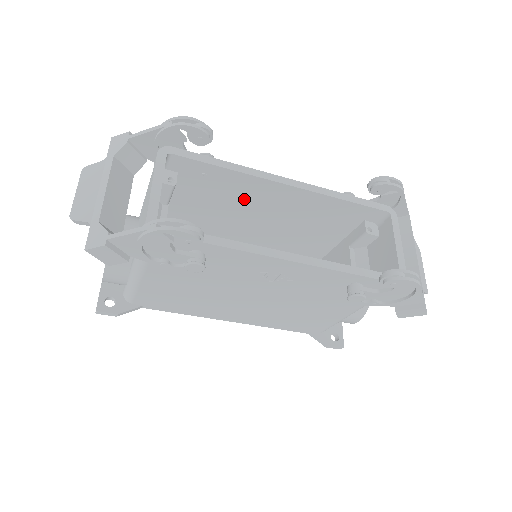
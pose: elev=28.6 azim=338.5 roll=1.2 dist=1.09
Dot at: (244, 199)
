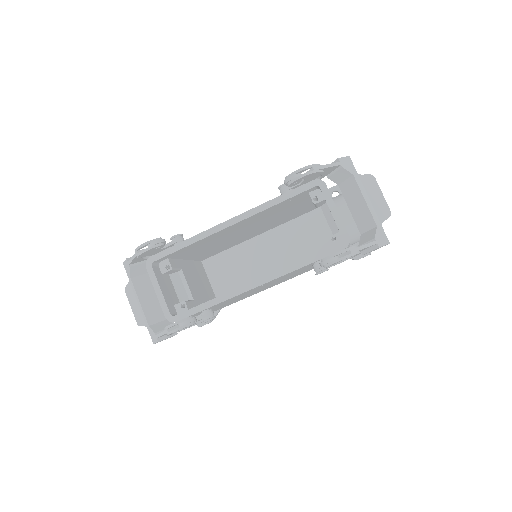
Dot at: (219, 237)
